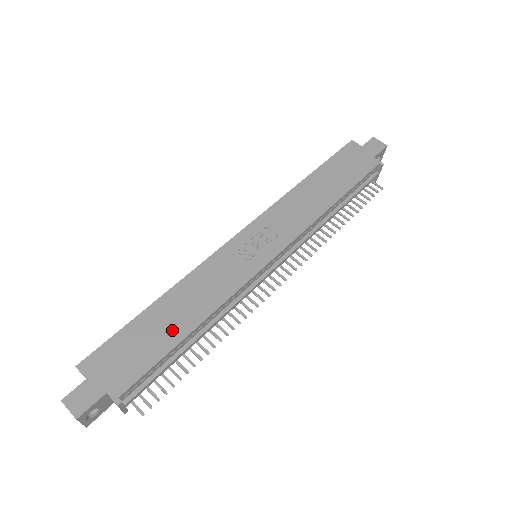
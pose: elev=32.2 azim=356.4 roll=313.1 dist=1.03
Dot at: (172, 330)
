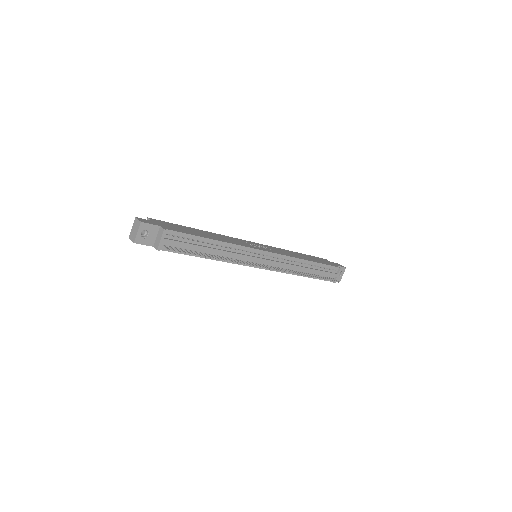
Dot at: (203, 235)
